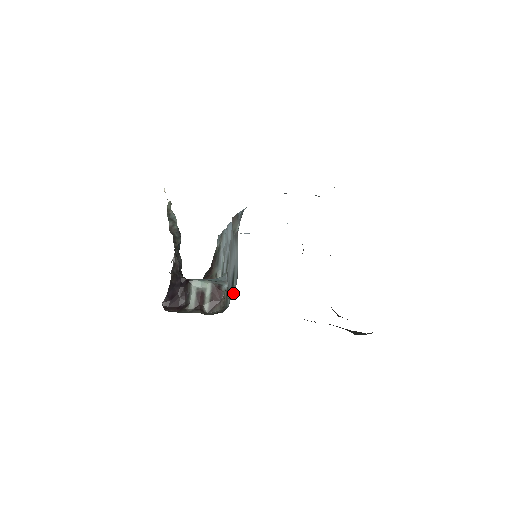
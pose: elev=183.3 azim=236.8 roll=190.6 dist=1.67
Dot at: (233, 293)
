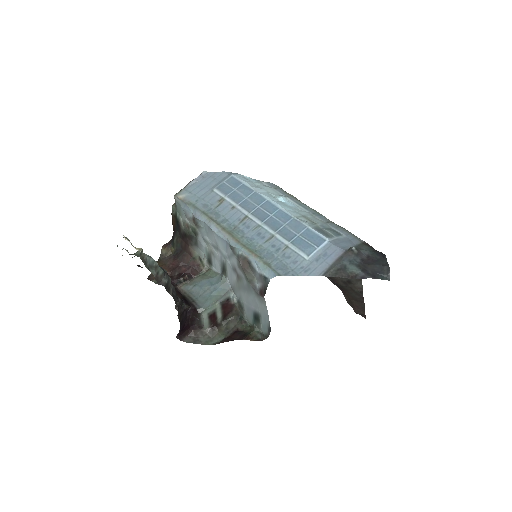
Dot at: (260, 328)
